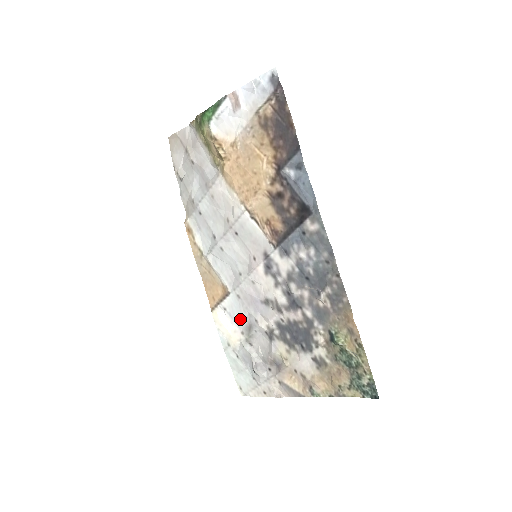
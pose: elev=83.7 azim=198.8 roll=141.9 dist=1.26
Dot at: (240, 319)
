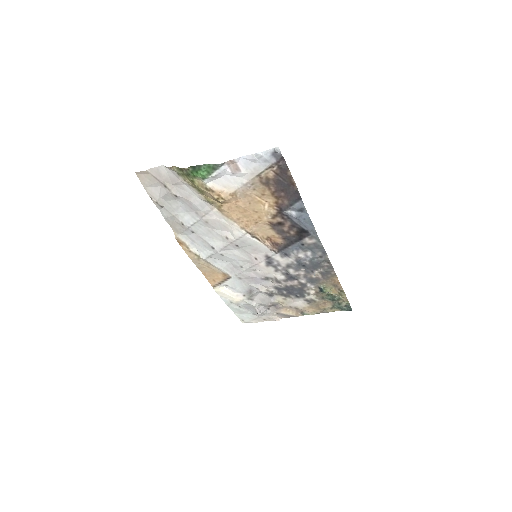
Dot at: (242, 289)
